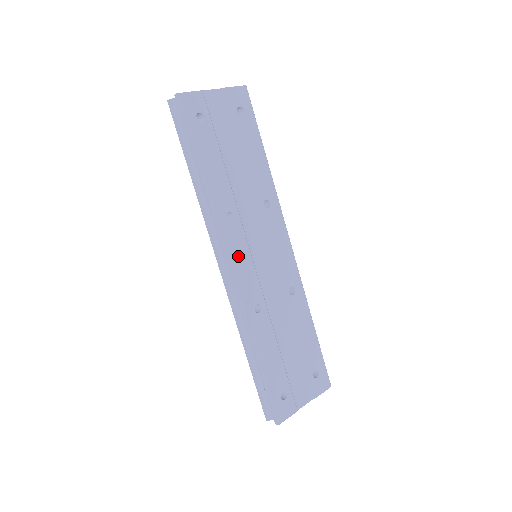
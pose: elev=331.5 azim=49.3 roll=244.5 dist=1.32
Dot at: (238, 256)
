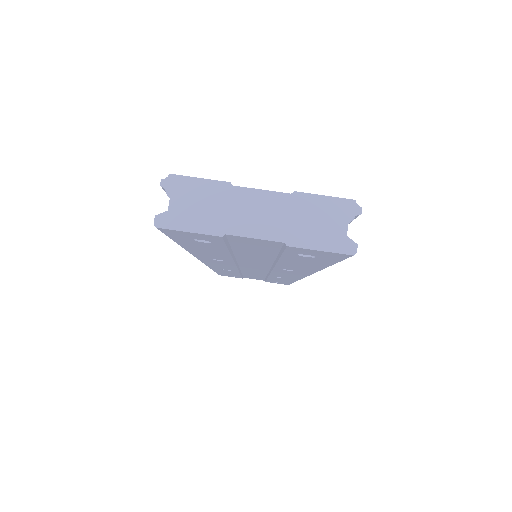
Dot at: (217, 264)
